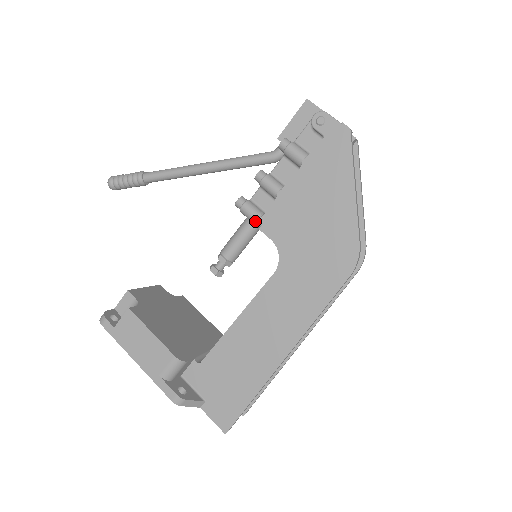
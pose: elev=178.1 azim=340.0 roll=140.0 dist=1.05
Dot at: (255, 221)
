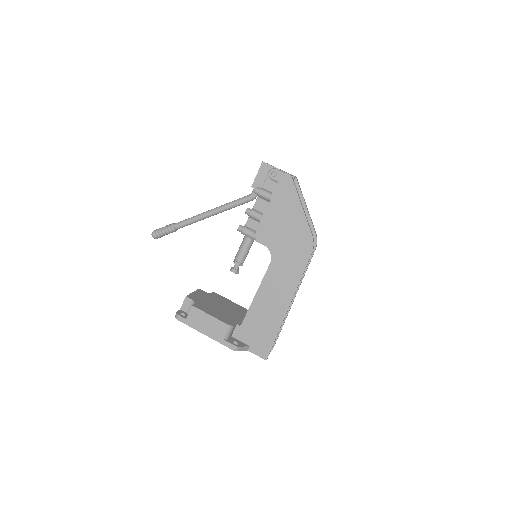
Dot at: (252, 237)
